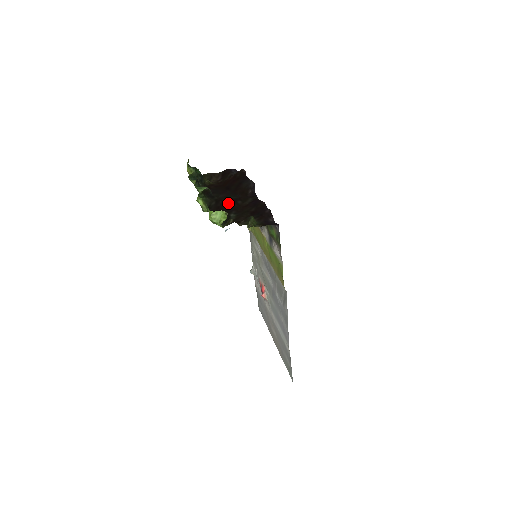
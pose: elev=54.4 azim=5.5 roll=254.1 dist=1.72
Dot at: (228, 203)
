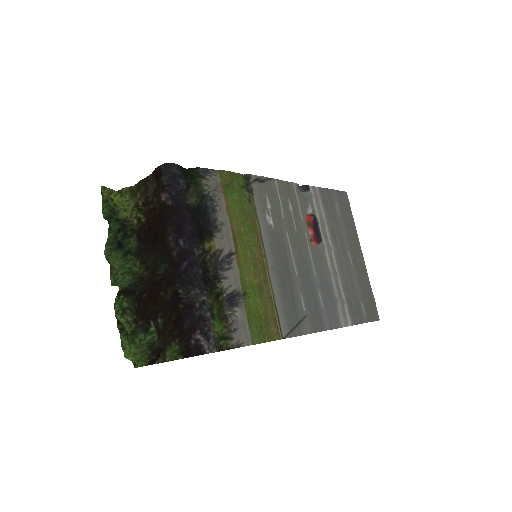
Dot at: (151, 299)
